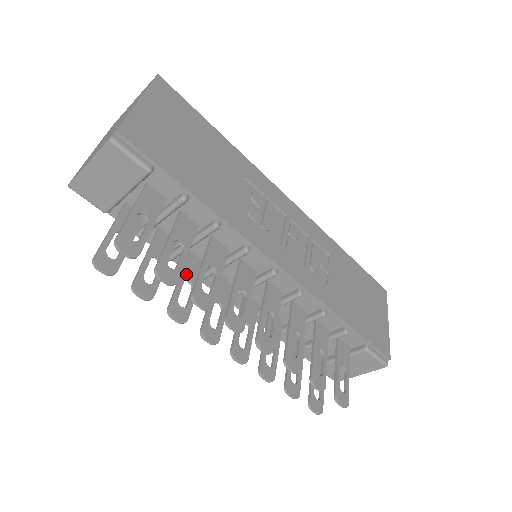
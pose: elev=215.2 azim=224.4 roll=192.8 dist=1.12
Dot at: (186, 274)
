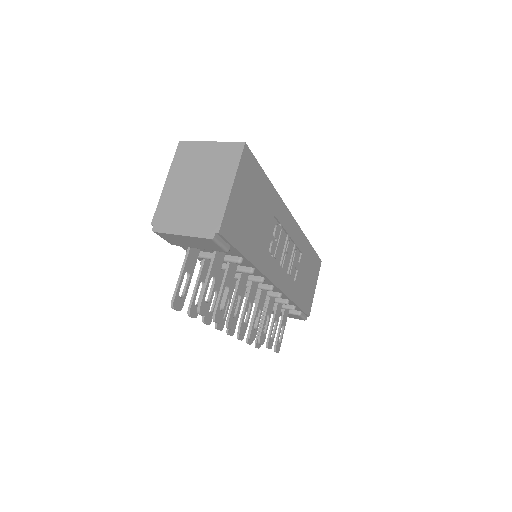
Dot at: occluded
